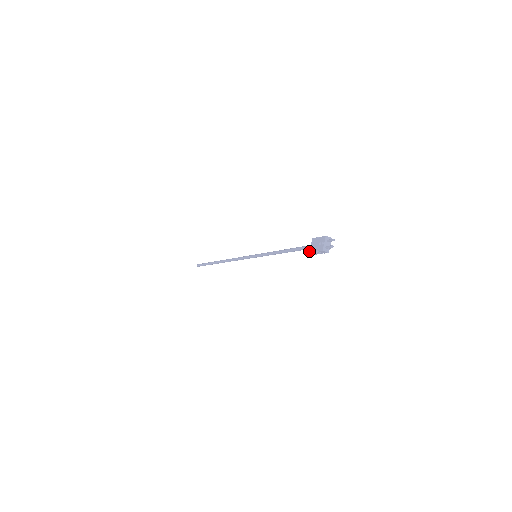
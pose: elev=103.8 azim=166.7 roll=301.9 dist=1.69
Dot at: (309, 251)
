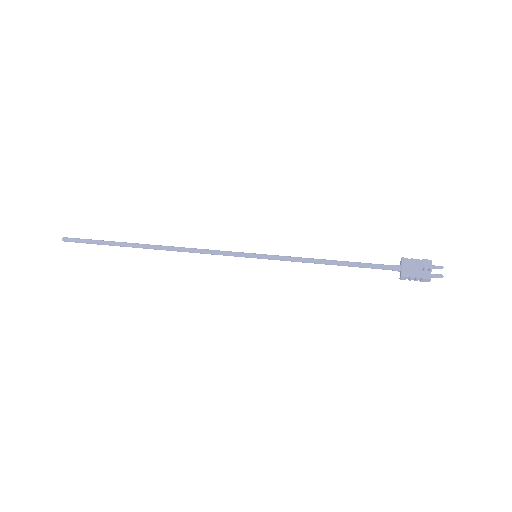
Dot at: (402, 274)
